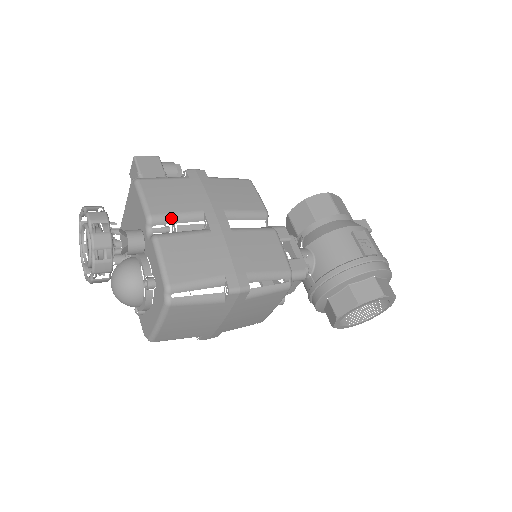
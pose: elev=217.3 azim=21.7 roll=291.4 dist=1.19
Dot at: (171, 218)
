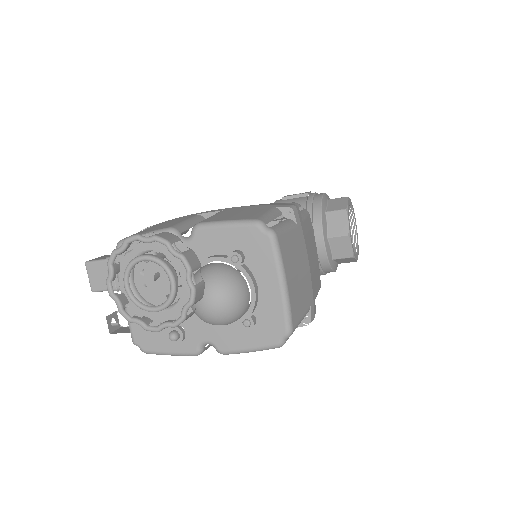
Dot at: (185, 224)
